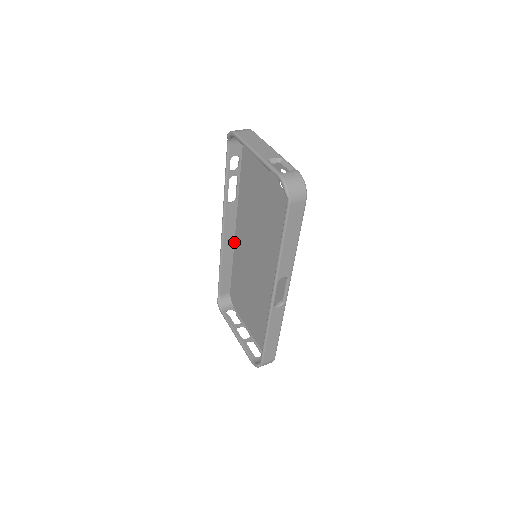
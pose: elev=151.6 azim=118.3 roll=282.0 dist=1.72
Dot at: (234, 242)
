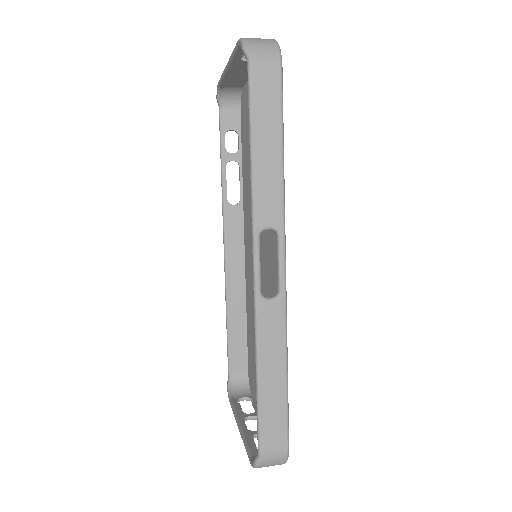
Dot at: (245, 274)
